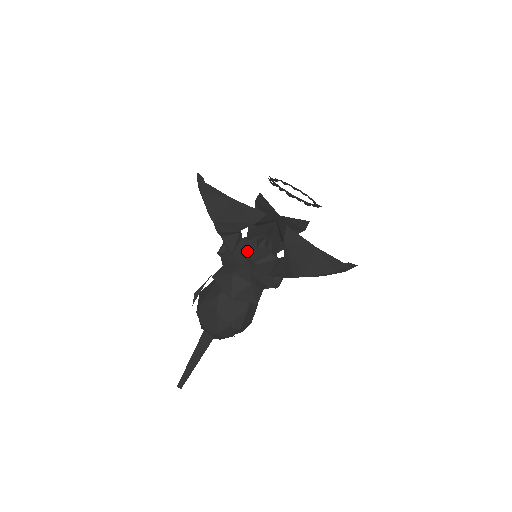
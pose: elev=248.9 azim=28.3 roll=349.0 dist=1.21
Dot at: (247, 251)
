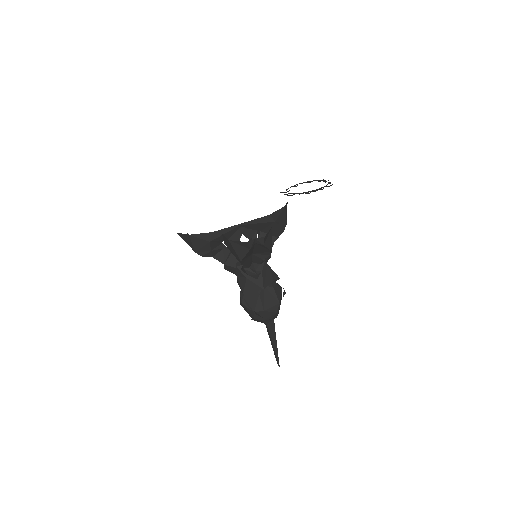
Dot at: (235, 258)
